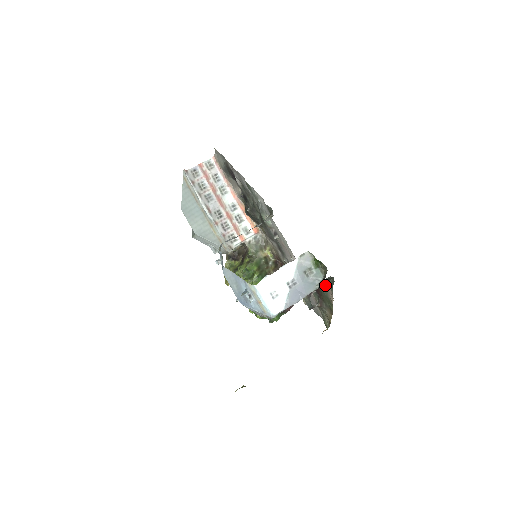
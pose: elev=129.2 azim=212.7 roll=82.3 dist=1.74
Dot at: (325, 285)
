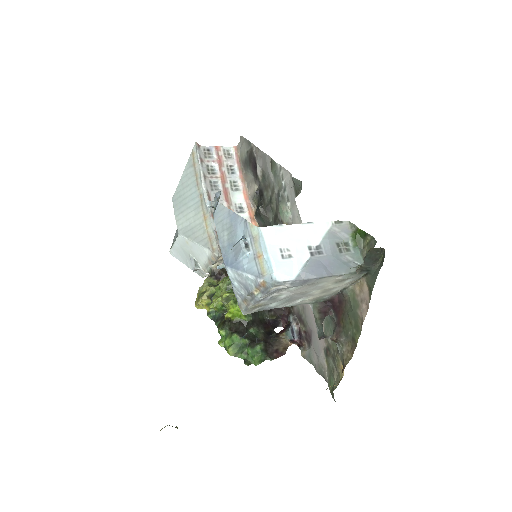
Dot at: (358, 287)
